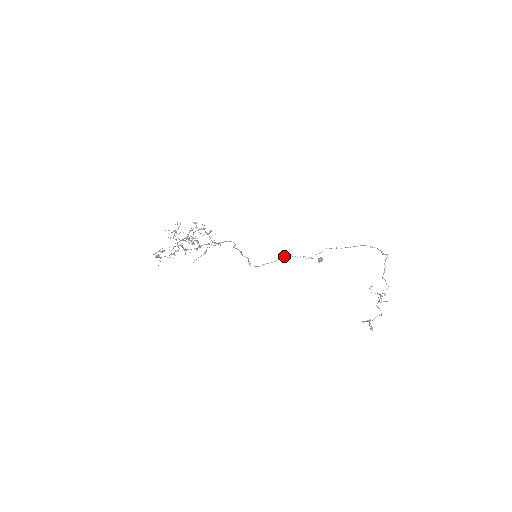
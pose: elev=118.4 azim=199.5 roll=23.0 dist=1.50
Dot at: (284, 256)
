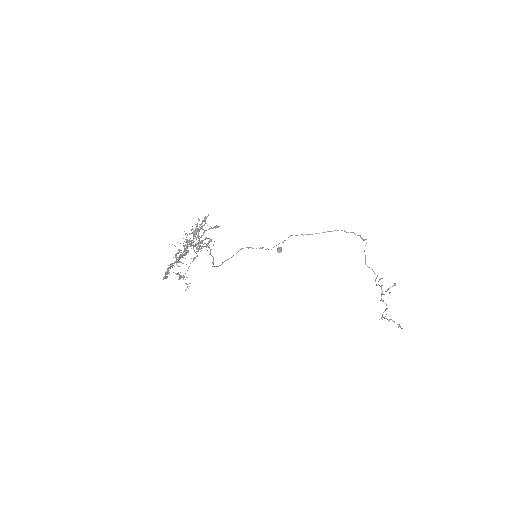
Dot at: (240, 249)
